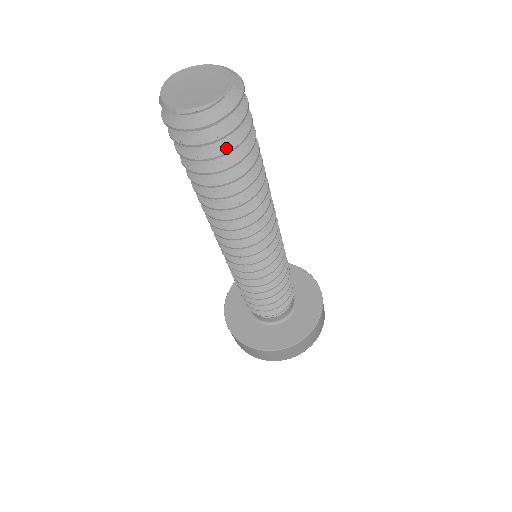
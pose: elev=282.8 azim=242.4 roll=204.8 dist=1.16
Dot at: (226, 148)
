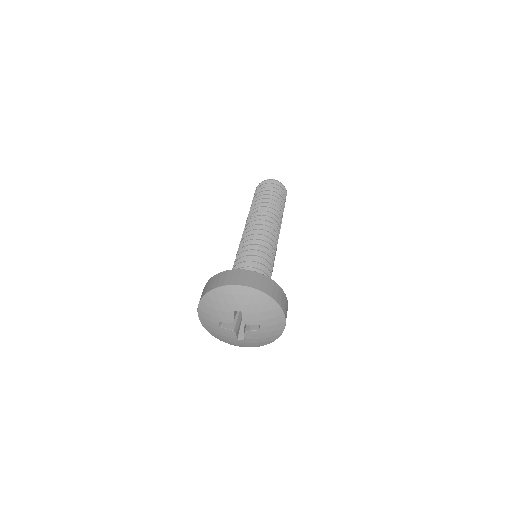
Dot at: (269, 187)
